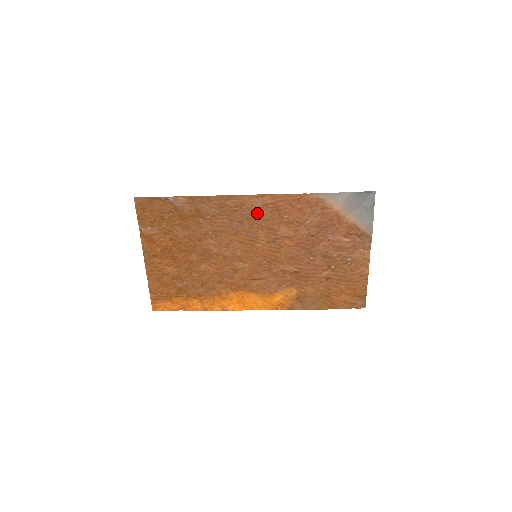
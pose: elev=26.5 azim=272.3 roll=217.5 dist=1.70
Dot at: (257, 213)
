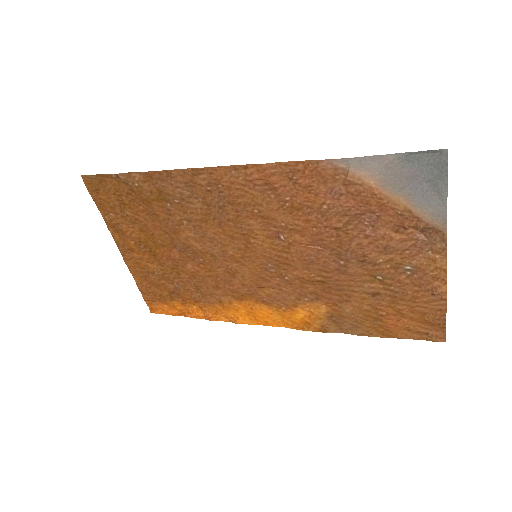
Dot at: (241, 194)
